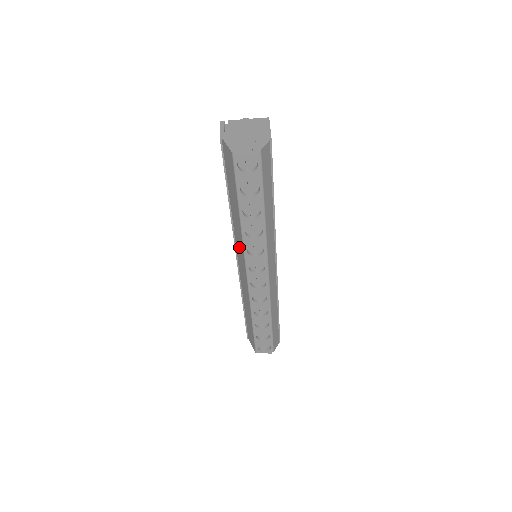
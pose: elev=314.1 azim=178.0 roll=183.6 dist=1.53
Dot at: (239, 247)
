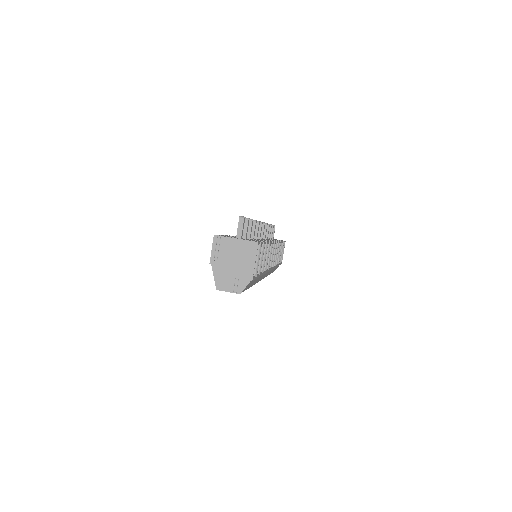
Dot at: occluded
